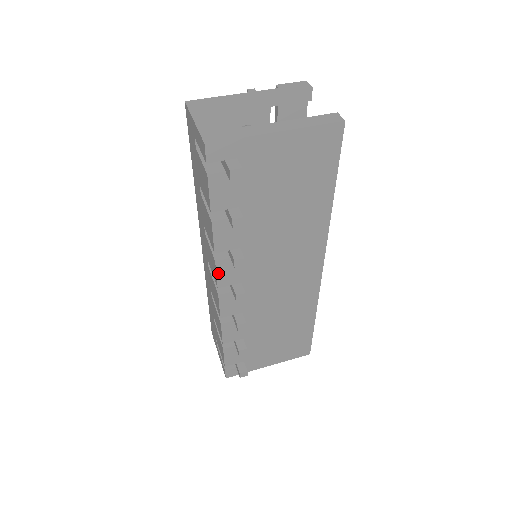
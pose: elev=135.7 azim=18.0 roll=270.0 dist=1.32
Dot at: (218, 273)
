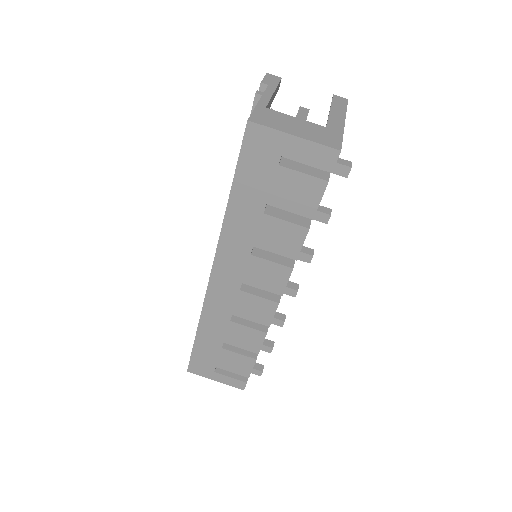
Dot at: (288, 280)
